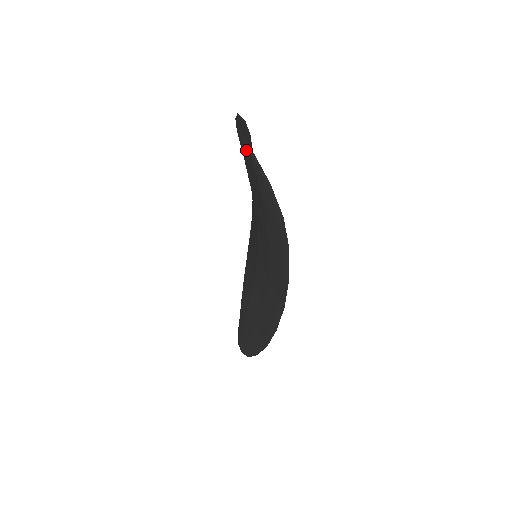
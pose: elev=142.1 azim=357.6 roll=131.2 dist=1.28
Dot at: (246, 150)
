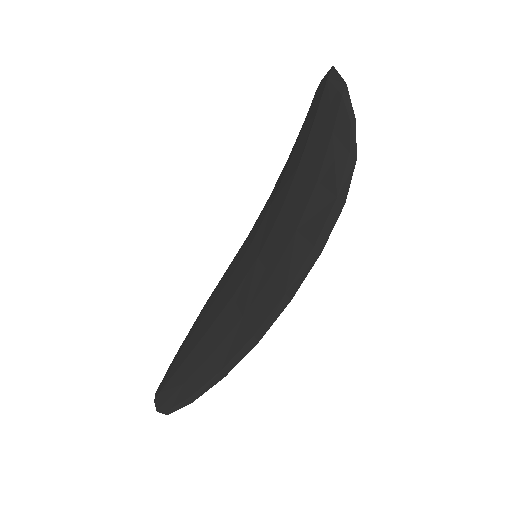
Dot at: (334, 94)
